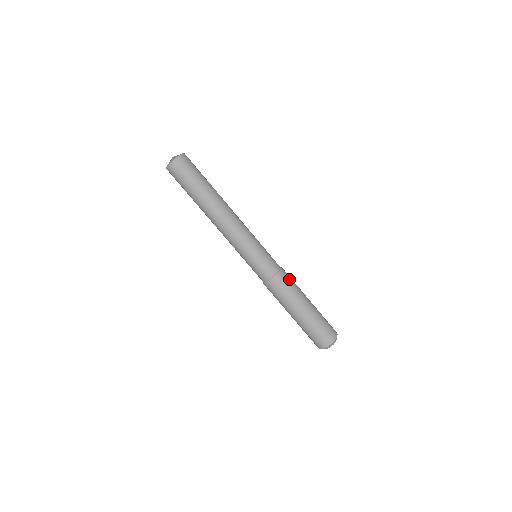
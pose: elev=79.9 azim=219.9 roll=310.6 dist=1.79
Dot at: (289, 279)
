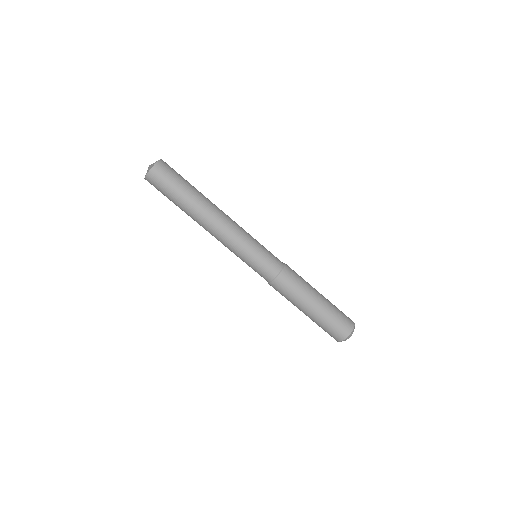
Dot at: (295, 273)
